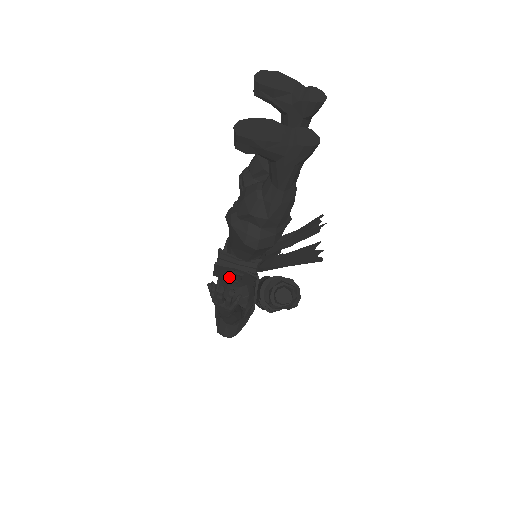
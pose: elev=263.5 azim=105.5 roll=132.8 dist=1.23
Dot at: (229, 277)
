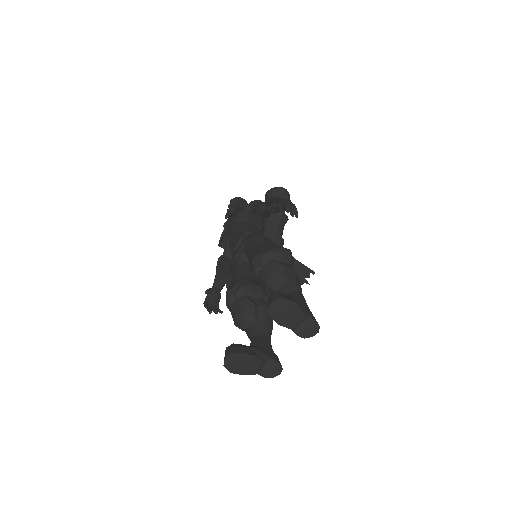
Dot at: occluded
